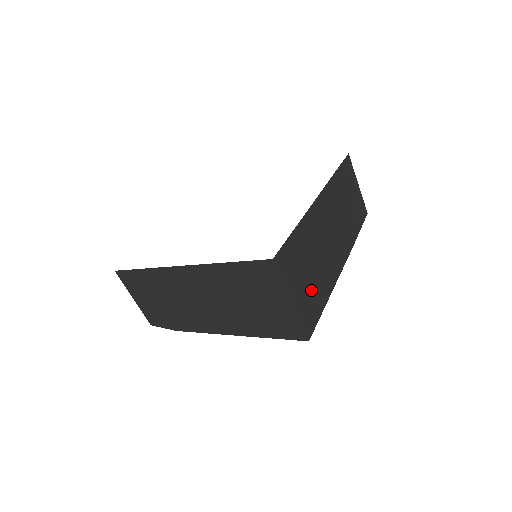
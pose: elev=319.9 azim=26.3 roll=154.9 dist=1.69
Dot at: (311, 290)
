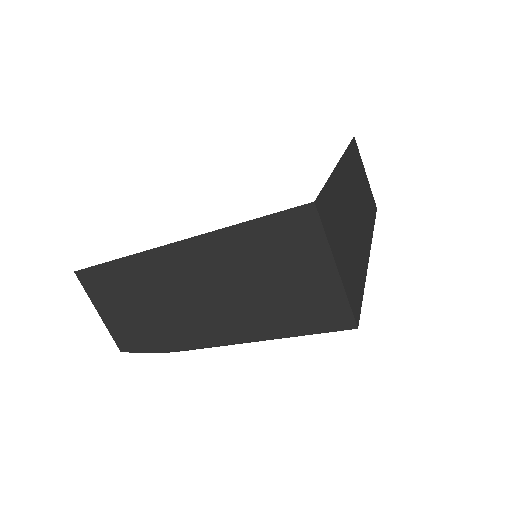
Dot at: (350, 264)
